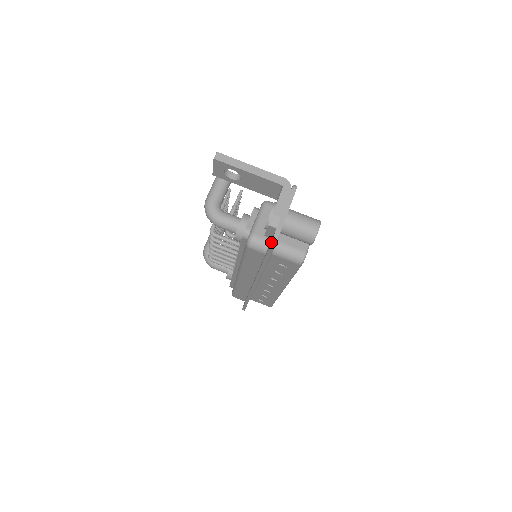
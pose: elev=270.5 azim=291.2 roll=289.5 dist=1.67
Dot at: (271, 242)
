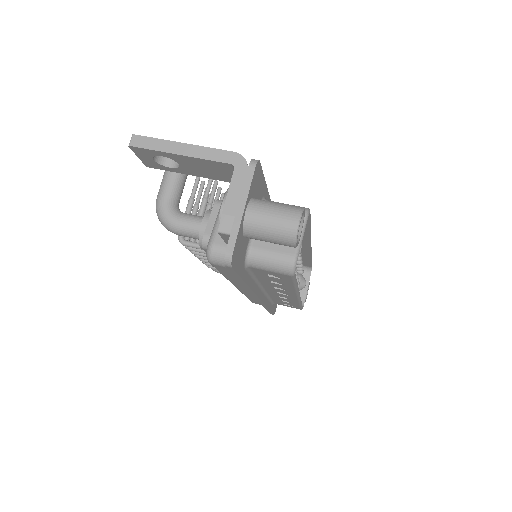
Dot at: (224, 259)
